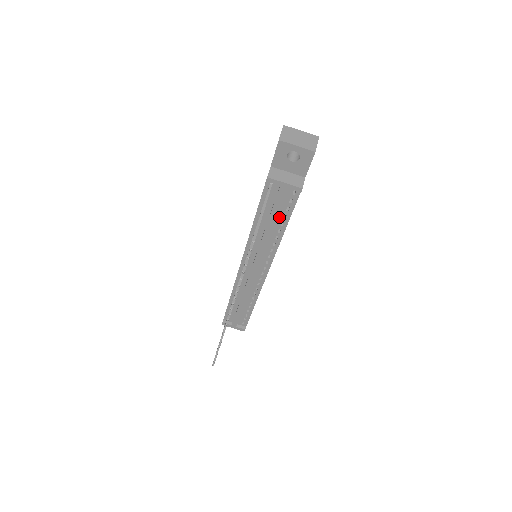
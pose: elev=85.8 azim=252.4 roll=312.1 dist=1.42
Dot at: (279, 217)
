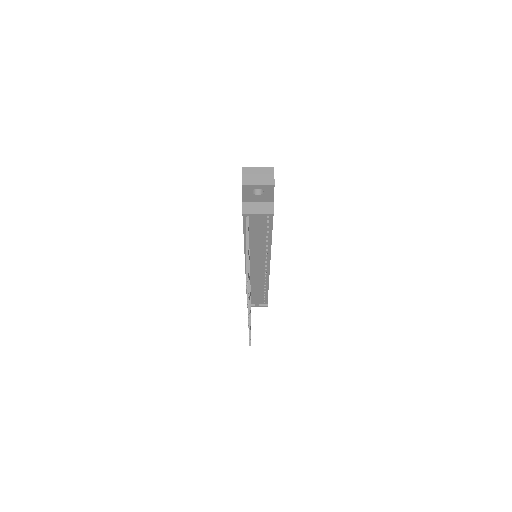
Dot at: (263, 233)
